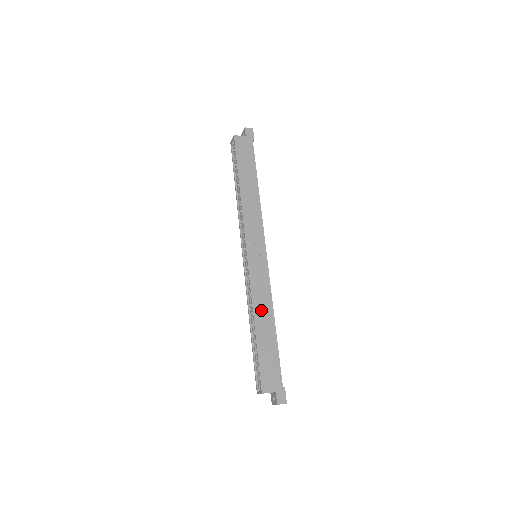
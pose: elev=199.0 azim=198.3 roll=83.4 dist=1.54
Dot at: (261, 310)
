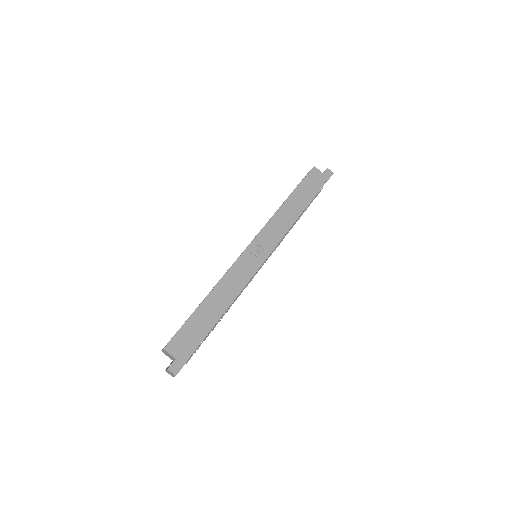
Dot at: (222, 291)
